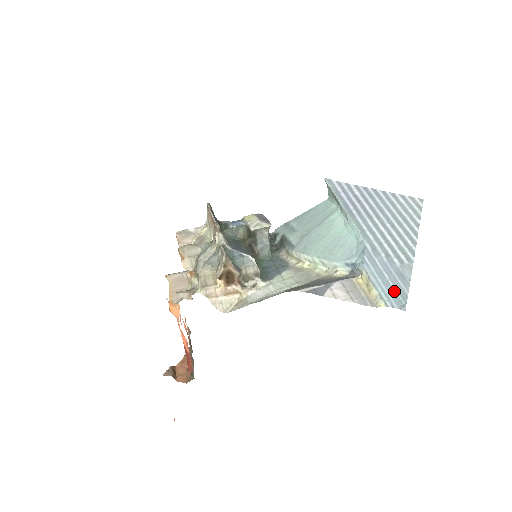
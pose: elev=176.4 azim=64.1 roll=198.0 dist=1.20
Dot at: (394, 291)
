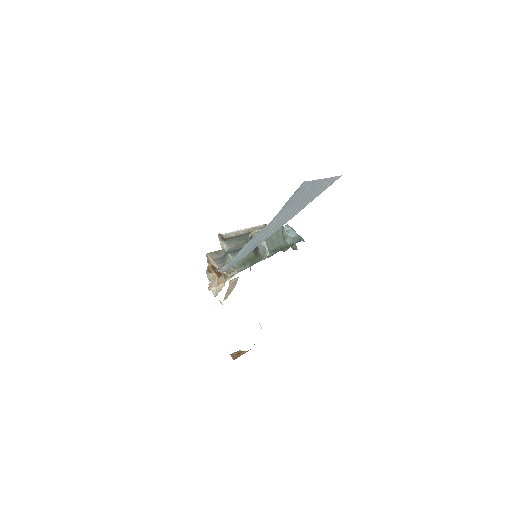
Dot at: (238, 259)
